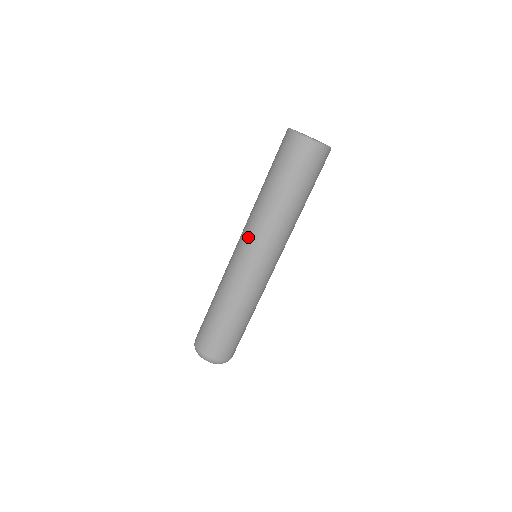
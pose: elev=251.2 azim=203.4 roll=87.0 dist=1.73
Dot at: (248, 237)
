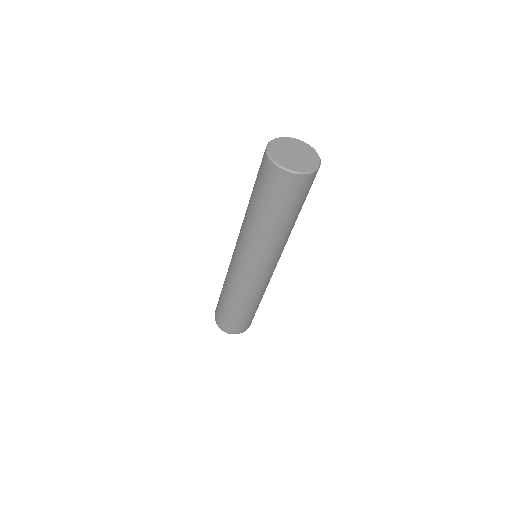
Dot at: (238, 241)
